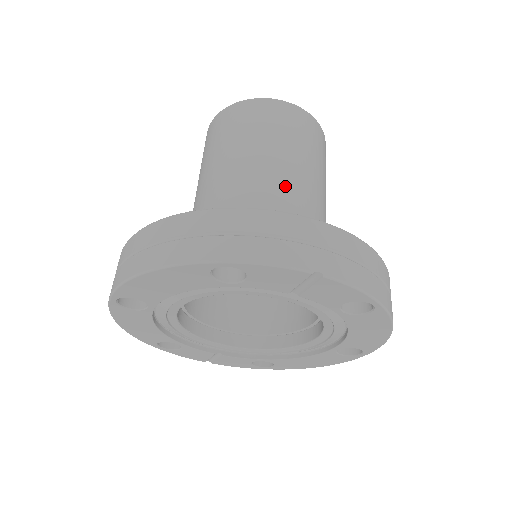
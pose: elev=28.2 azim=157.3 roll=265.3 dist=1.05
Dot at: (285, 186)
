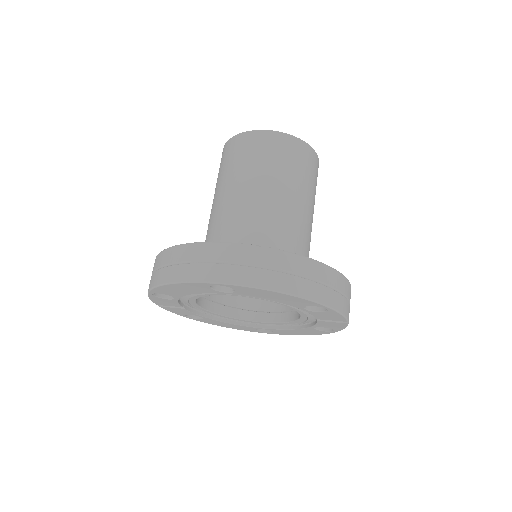
Dot at: occluded
